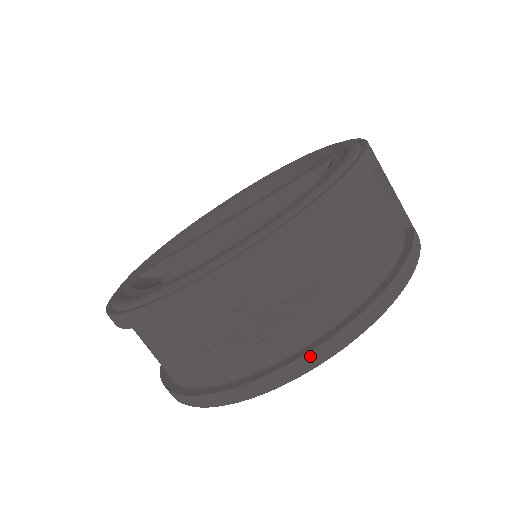
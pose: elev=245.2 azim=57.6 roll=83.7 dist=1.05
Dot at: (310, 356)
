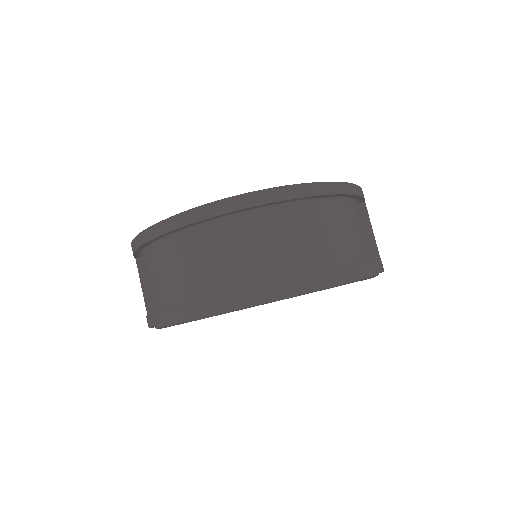
Dot at: (286, 283)
